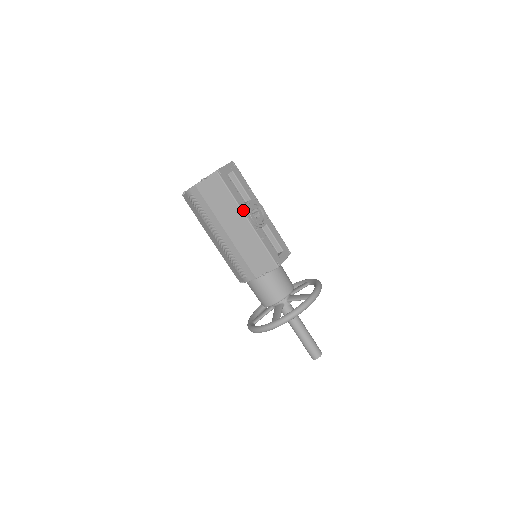
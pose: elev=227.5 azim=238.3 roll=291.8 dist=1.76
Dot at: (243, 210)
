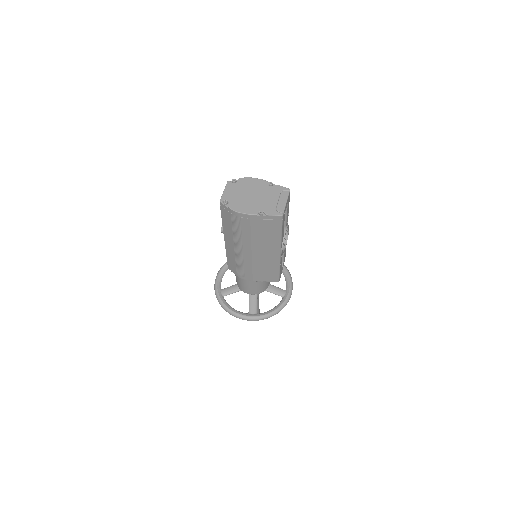
Dot at: (281, 245)
